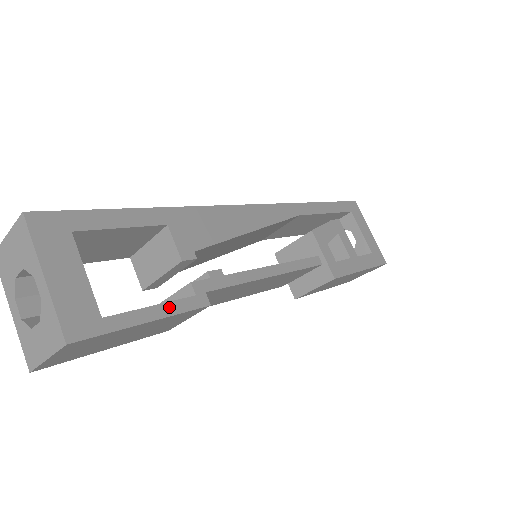
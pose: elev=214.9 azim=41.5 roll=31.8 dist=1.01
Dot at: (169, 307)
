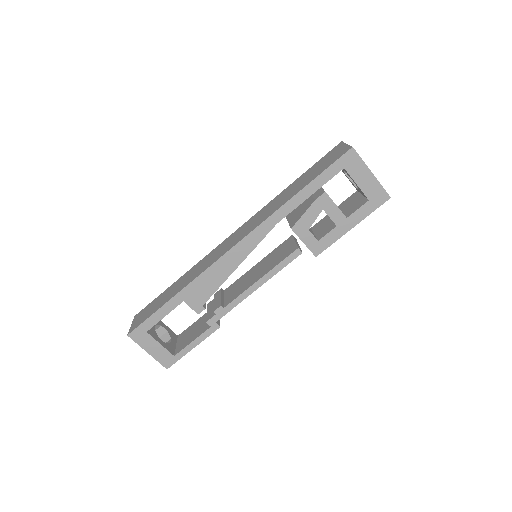
Dot at: (199, 339)
